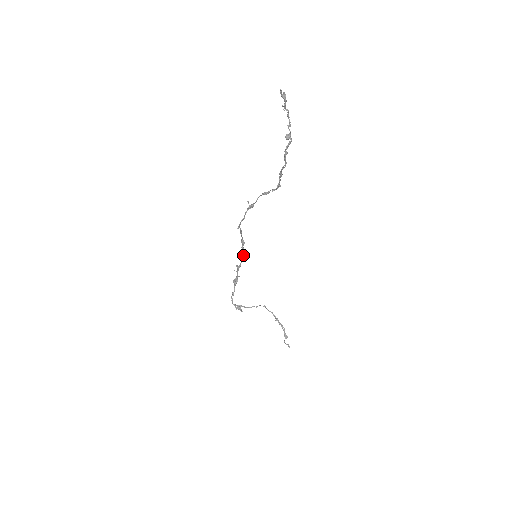
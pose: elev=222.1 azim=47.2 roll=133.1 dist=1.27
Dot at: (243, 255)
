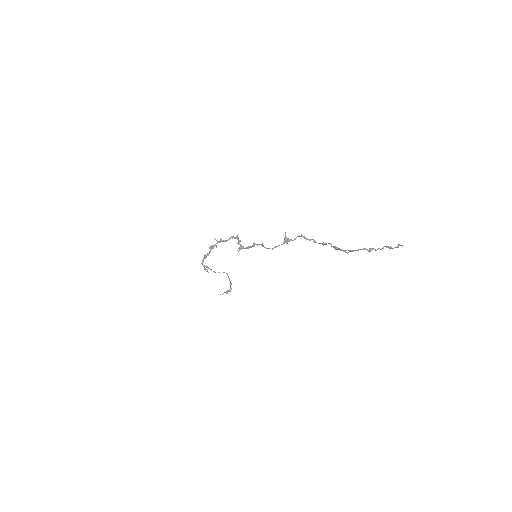
Dot at: (242, 246)
